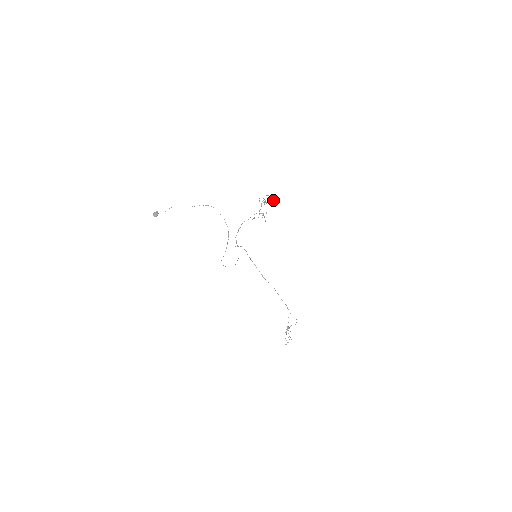
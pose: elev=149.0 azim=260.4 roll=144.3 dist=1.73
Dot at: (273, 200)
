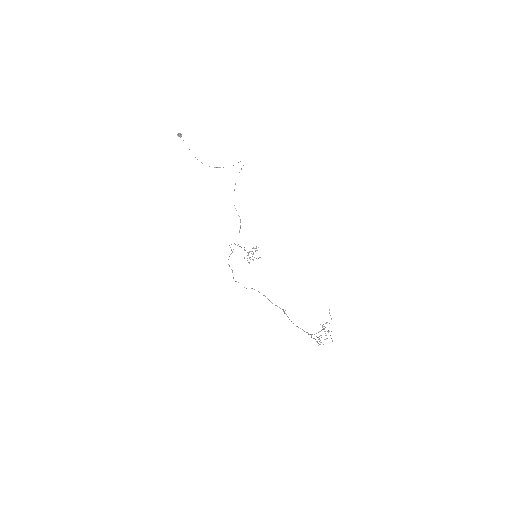
Dot at: (258, 258)
